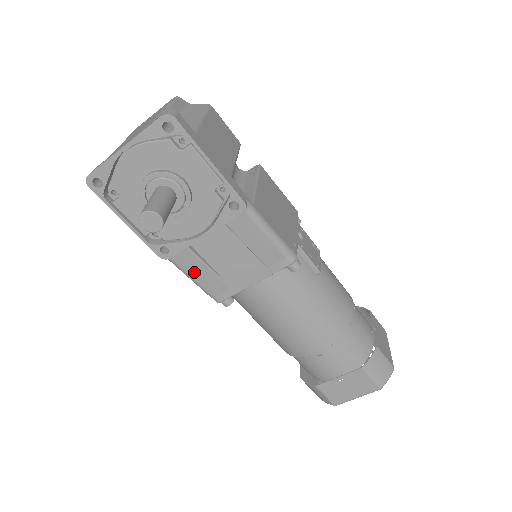
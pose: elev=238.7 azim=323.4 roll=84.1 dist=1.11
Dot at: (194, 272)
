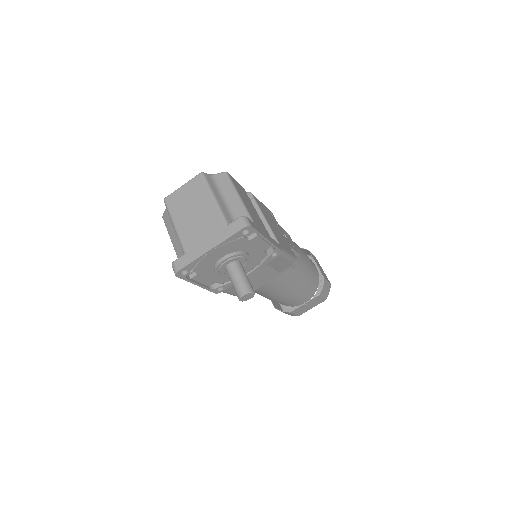
Dot at: (234, 291)
